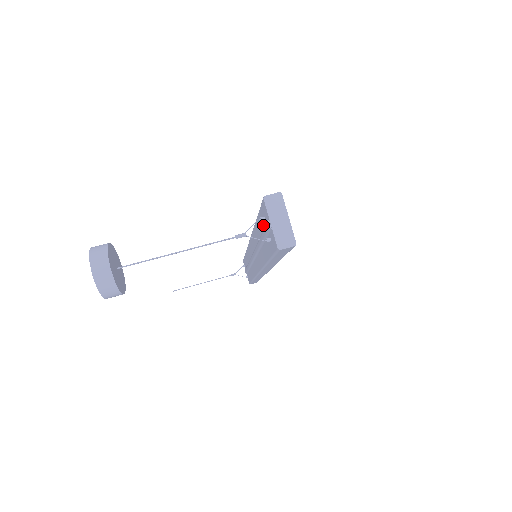
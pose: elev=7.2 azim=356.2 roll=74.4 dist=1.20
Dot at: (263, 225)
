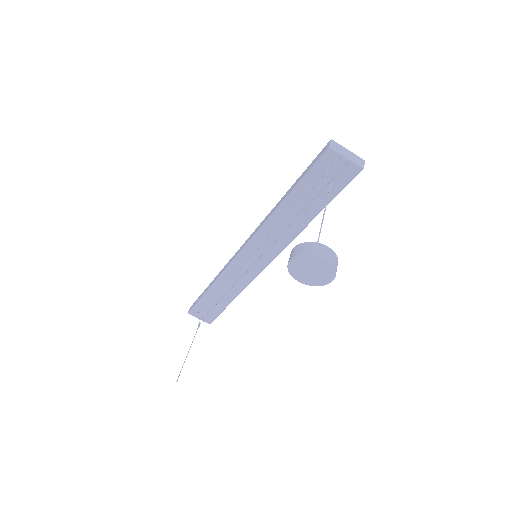
Dot at: (318, 181)
